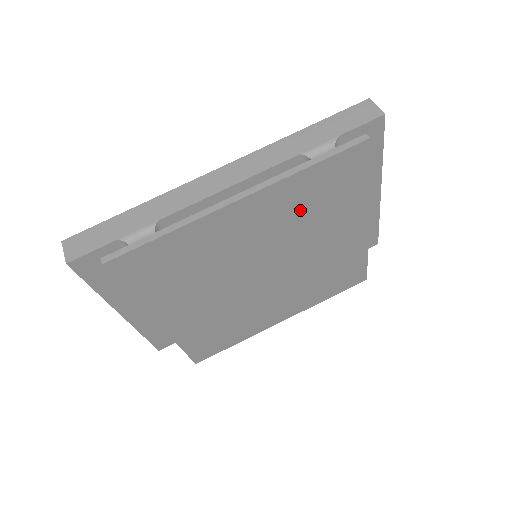
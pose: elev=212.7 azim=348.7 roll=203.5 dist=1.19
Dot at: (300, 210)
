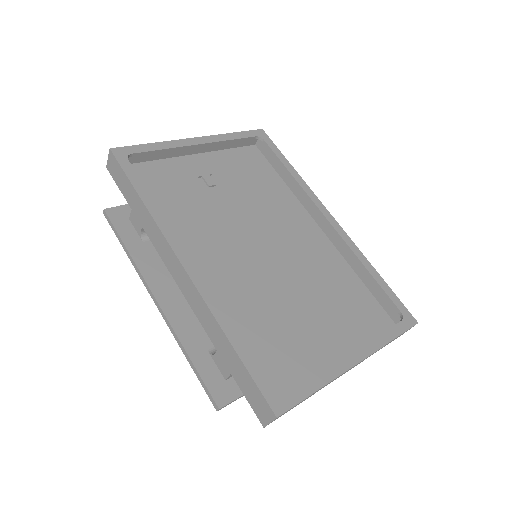
Dot at: occluded
